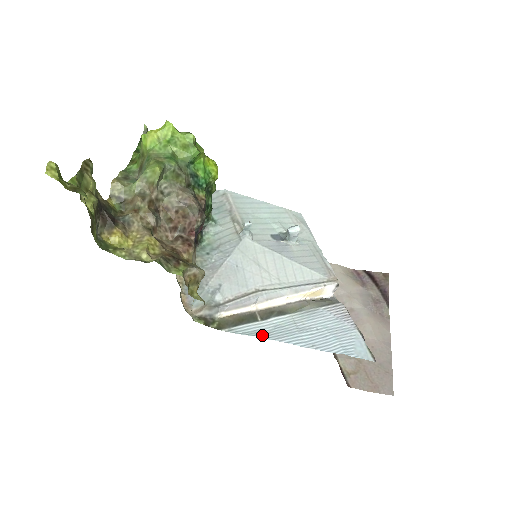
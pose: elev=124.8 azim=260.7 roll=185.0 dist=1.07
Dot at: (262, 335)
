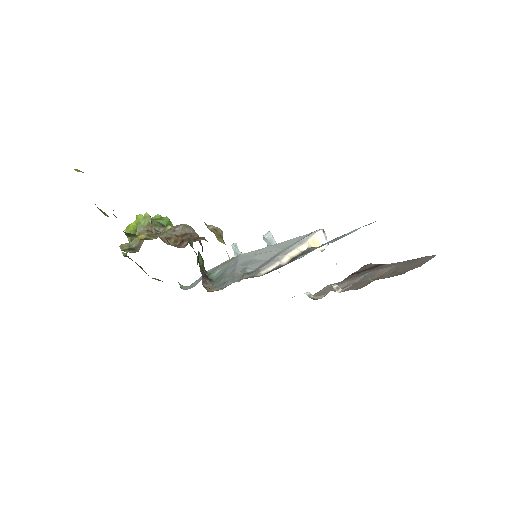
Dot at: occluded
